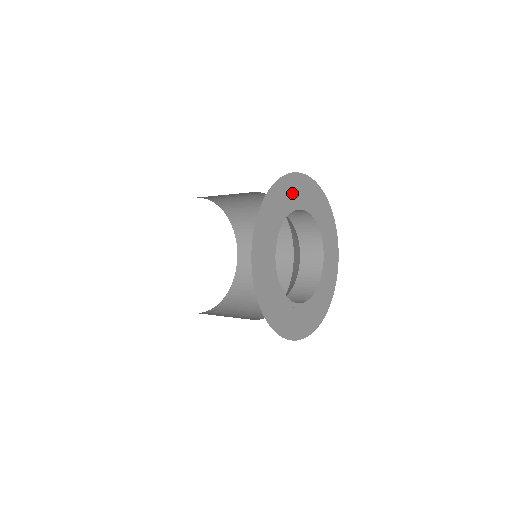
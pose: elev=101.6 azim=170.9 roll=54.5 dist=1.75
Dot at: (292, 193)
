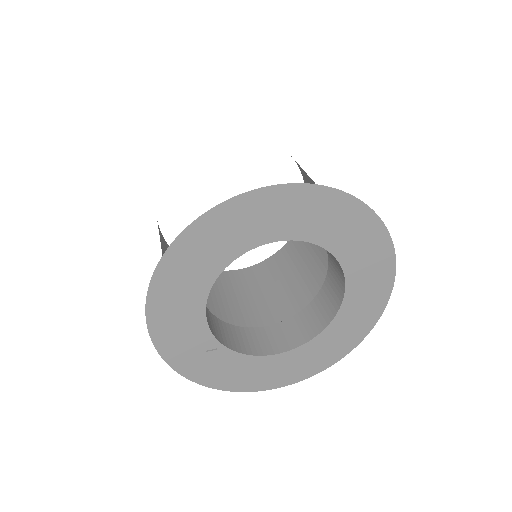
Dot at: (325, 219)
